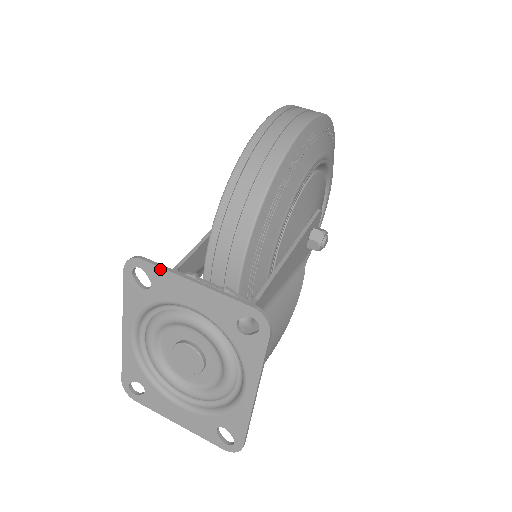
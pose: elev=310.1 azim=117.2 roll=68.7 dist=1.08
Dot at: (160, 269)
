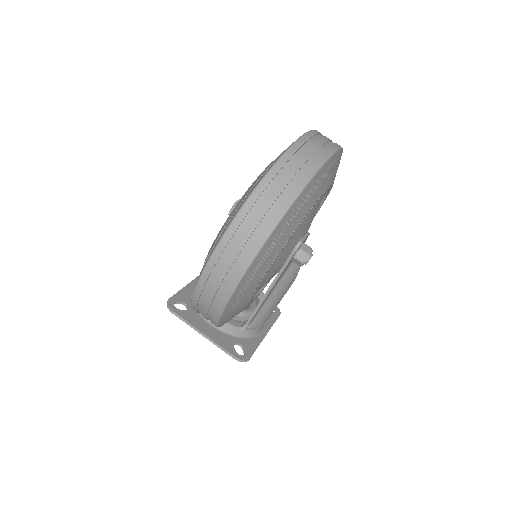
Dot at: (184, 321)
